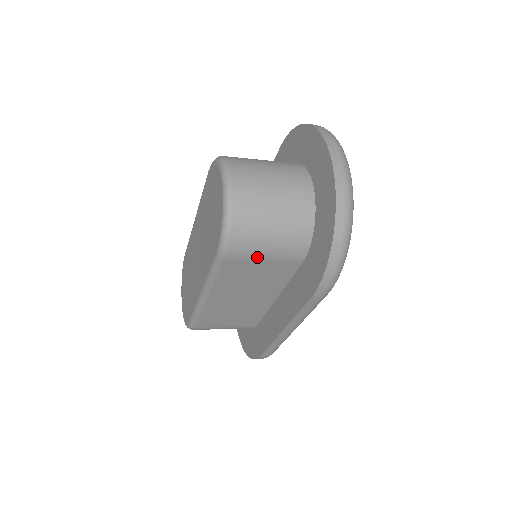
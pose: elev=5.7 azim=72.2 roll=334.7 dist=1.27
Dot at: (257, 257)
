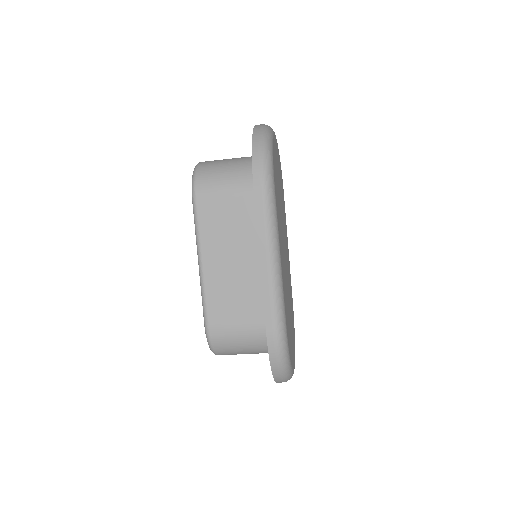
Dot at: (219, 193)
